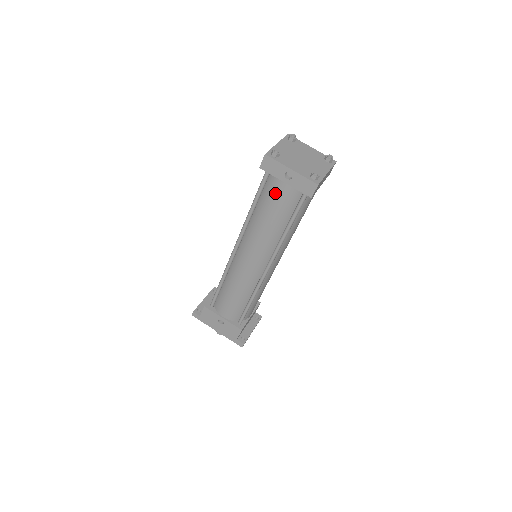
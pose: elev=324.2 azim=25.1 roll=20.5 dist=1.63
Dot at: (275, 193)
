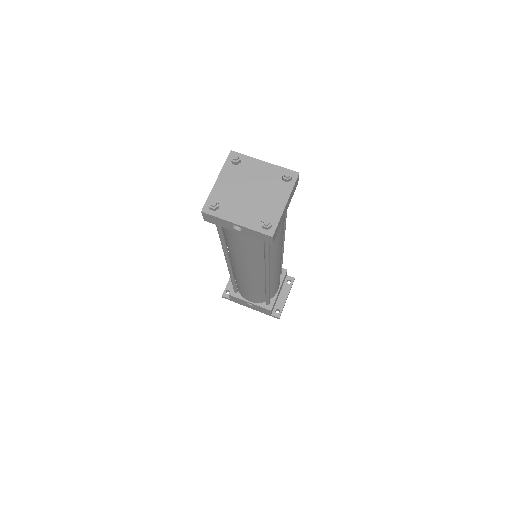
Dot at: (234, 237)
